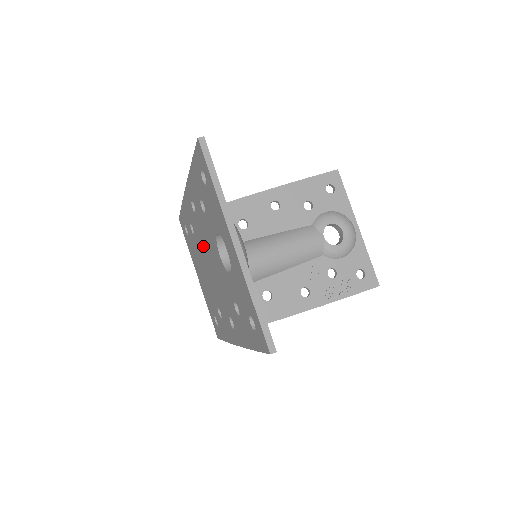
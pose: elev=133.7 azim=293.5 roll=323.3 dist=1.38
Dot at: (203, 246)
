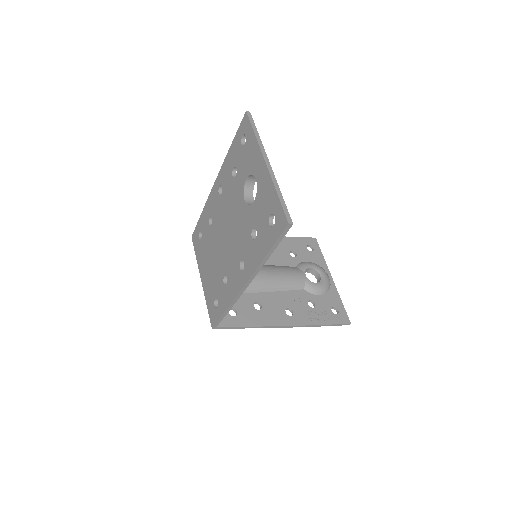
Dot at: (222, 220)
